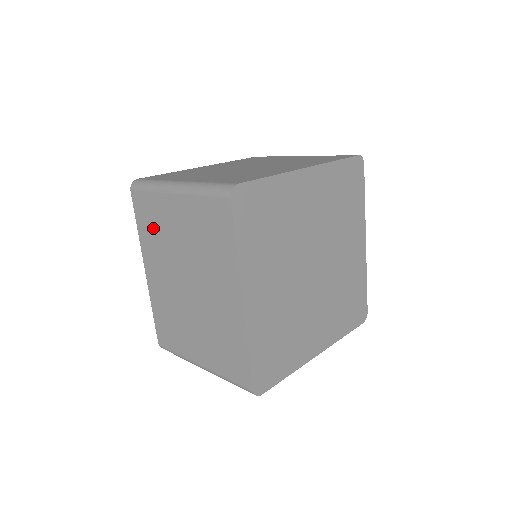
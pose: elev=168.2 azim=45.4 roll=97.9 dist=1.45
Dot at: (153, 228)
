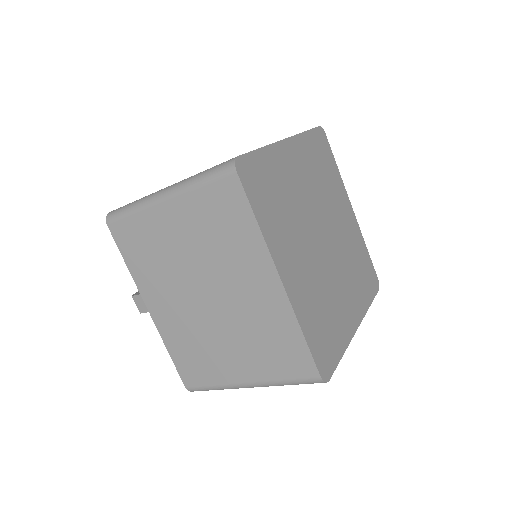
Dot at: (146, 254)
